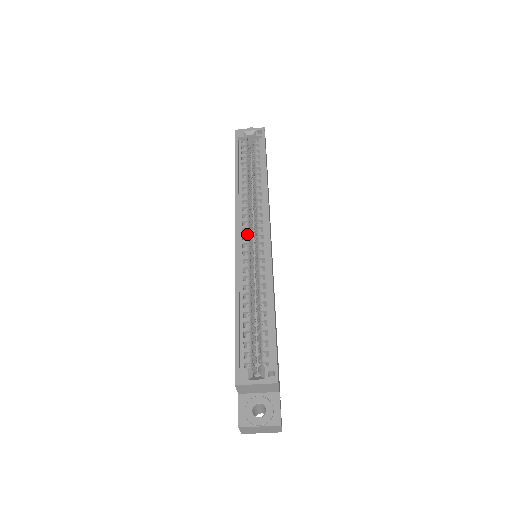
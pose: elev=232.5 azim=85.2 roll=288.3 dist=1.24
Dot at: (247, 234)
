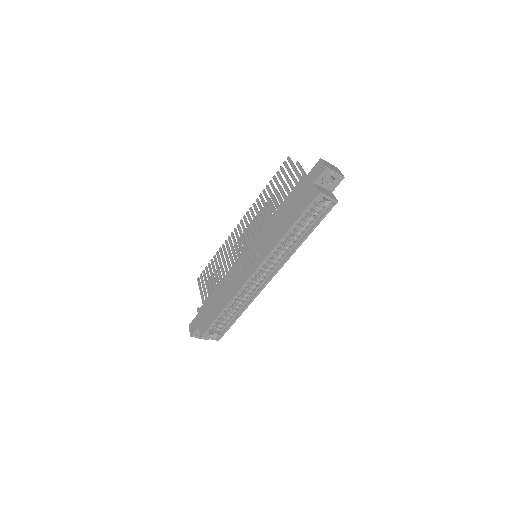
Dot at: occluded
